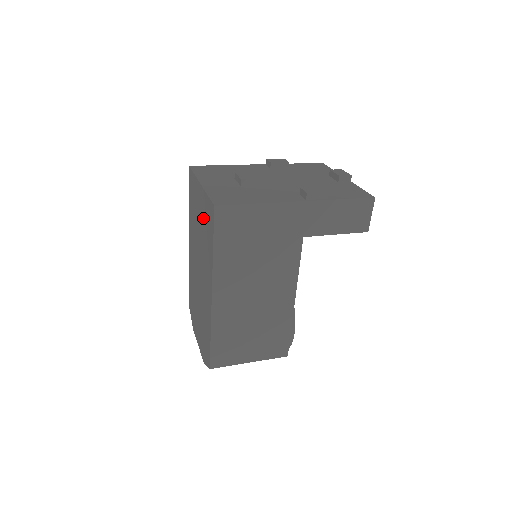
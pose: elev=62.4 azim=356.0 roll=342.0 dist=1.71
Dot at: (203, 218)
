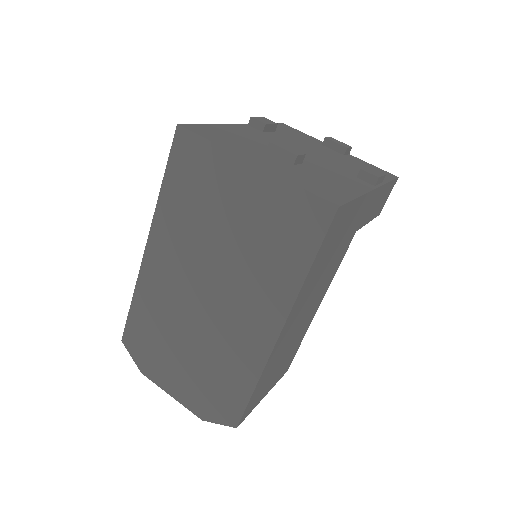
Dot at: (258, 218)
